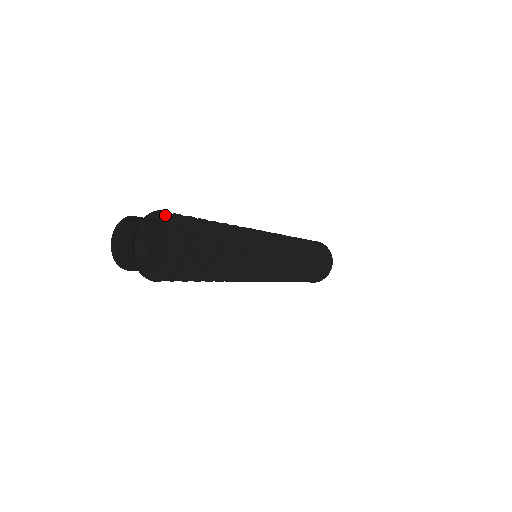
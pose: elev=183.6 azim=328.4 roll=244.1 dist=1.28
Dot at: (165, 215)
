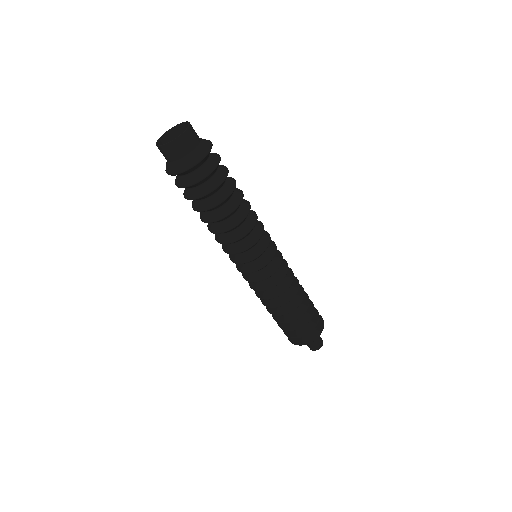
Dot at: occluded
